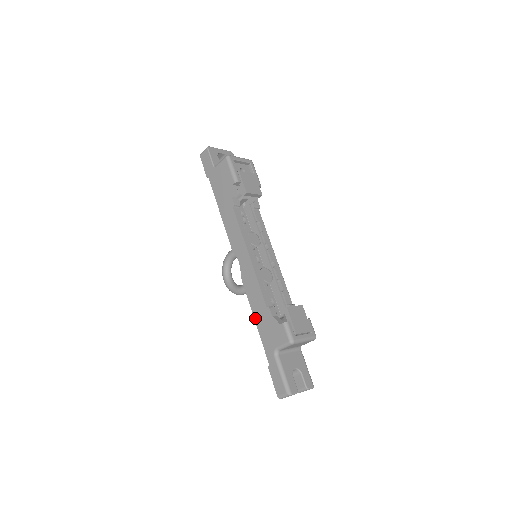
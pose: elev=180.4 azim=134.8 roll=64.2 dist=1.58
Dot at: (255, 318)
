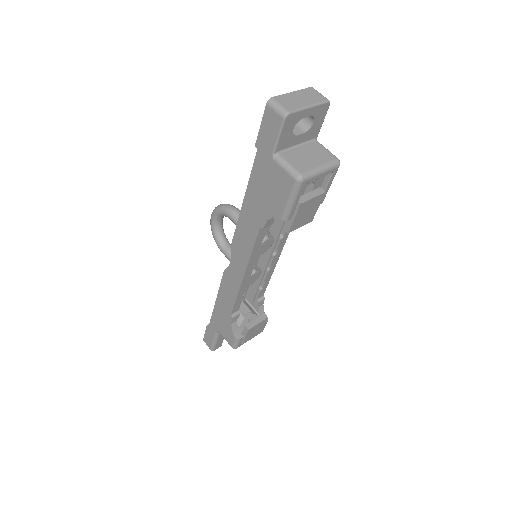
Dot at: (217, 302)
